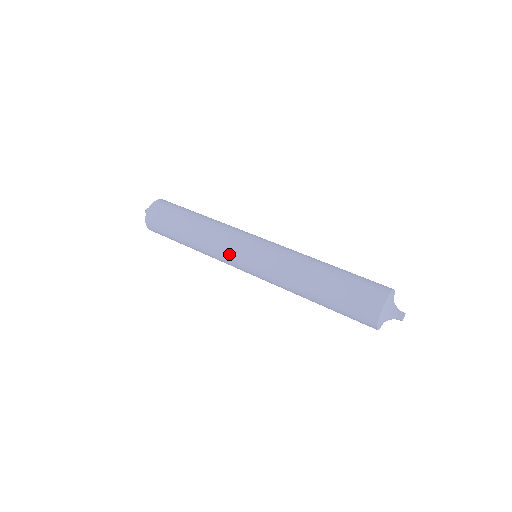
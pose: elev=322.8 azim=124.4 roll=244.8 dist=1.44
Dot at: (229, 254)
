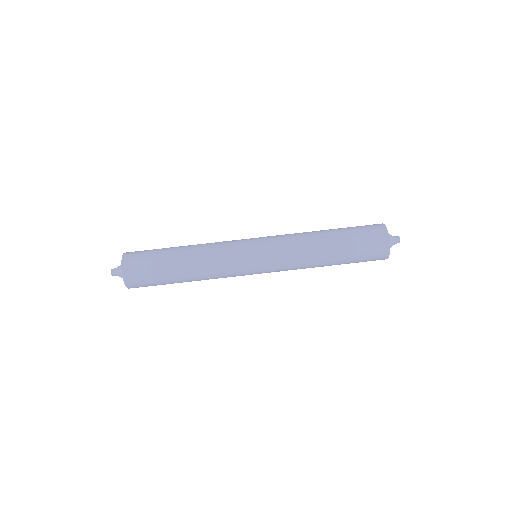
Dot at: (238, 271)
